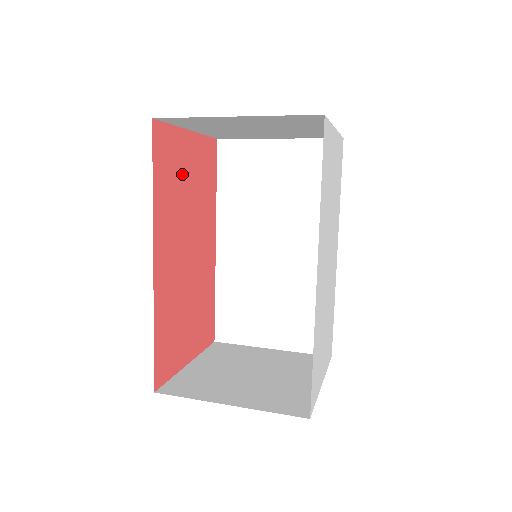
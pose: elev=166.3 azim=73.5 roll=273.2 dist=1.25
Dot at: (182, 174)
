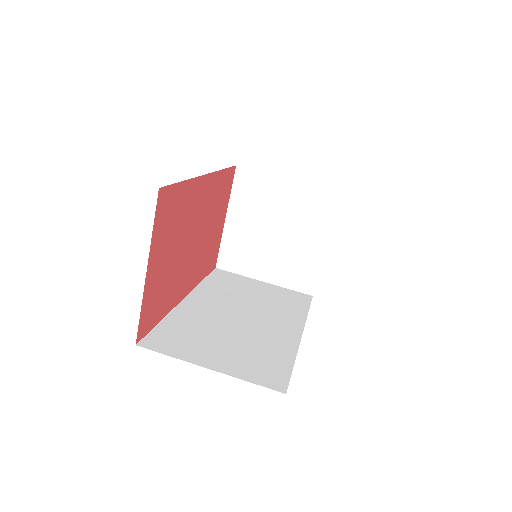
Dot at: (164, 273)
